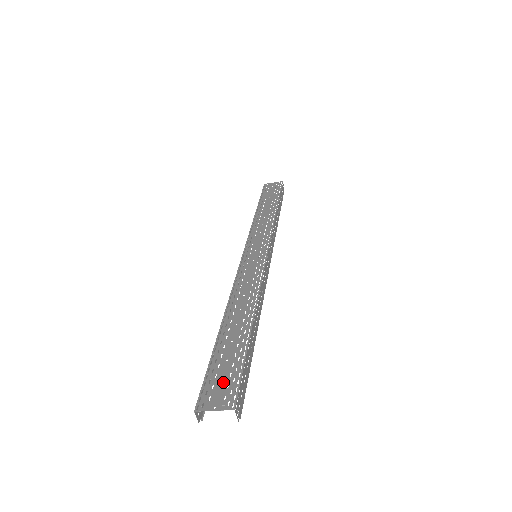
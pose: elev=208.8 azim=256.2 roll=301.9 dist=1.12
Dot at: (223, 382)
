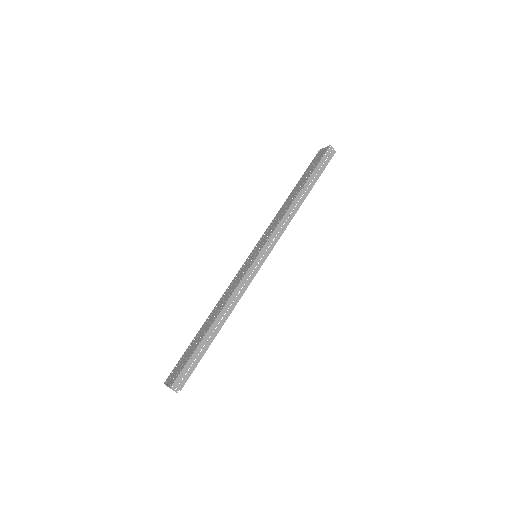
Dot at: (178, 369)
